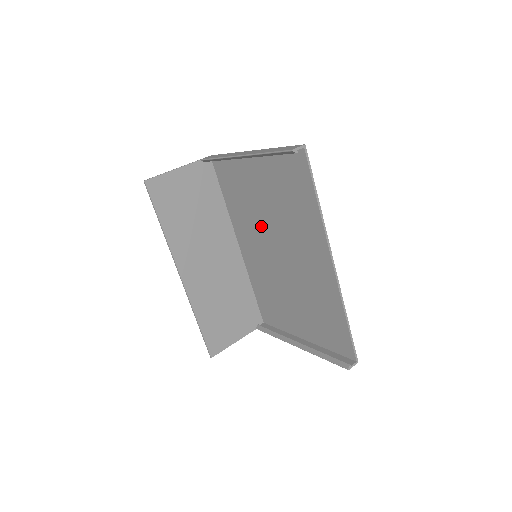
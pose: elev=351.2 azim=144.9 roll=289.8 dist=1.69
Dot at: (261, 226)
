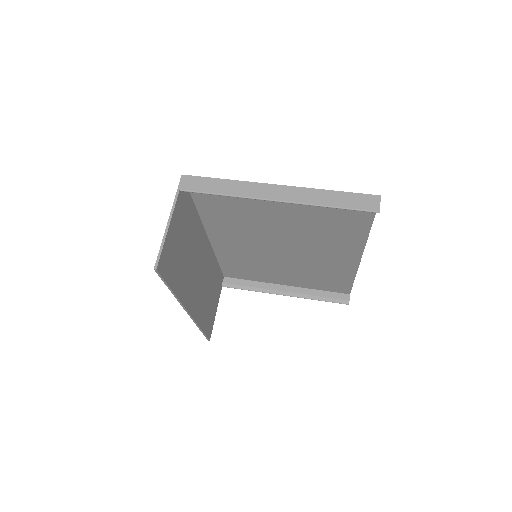
Dot at: (262, 231)
